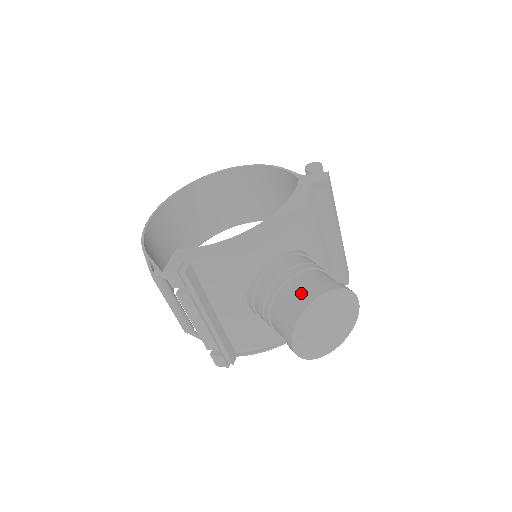
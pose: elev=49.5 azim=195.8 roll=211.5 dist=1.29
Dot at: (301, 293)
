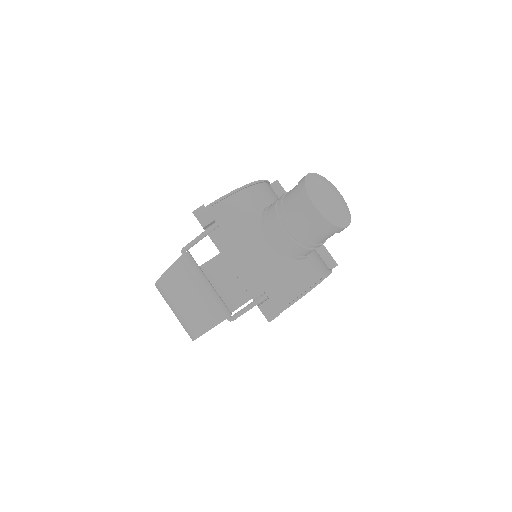
Dot at: occluded
